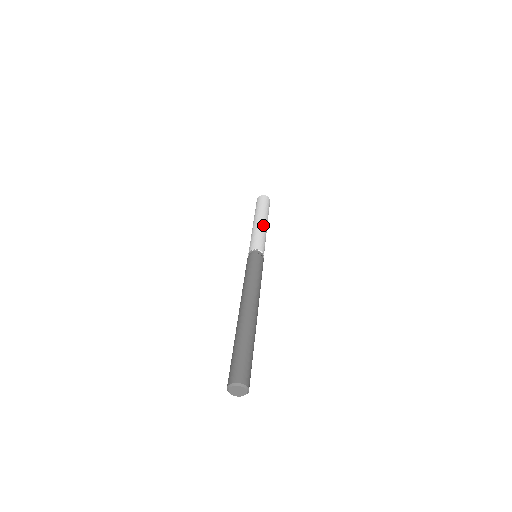
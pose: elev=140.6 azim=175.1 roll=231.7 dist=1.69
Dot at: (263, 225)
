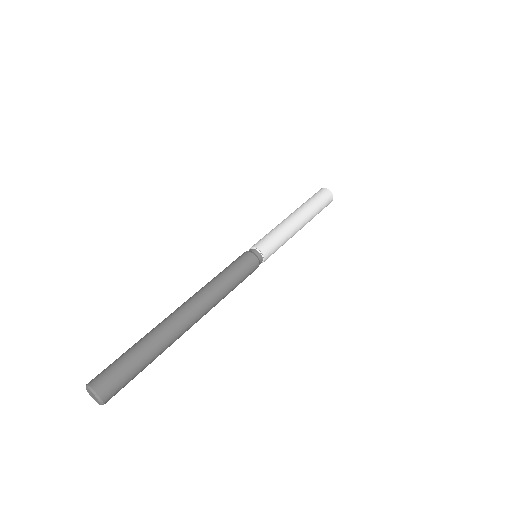
Dot at: (287, 220)
